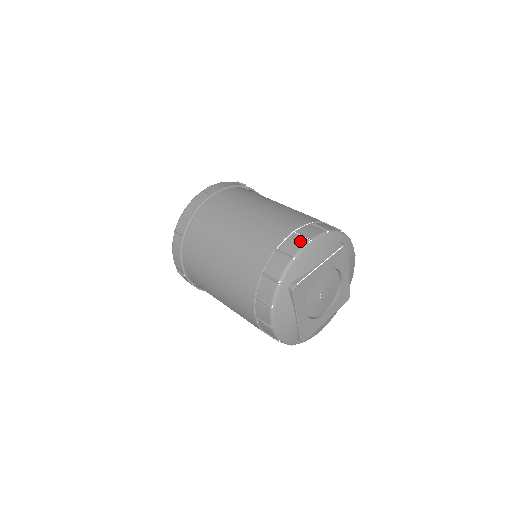
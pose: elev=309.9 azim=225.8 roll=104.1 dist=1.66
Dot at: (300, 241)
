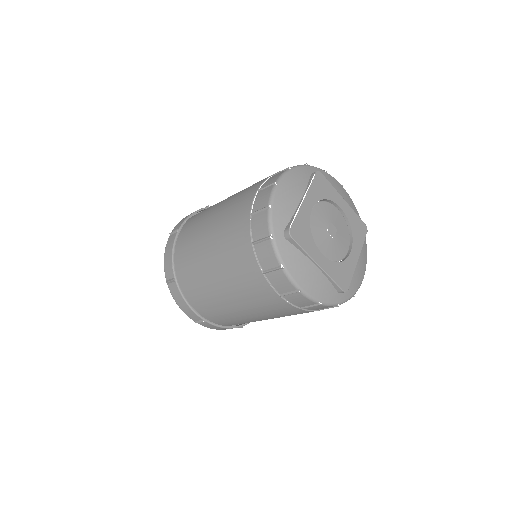
Dot at: (267, 190)
